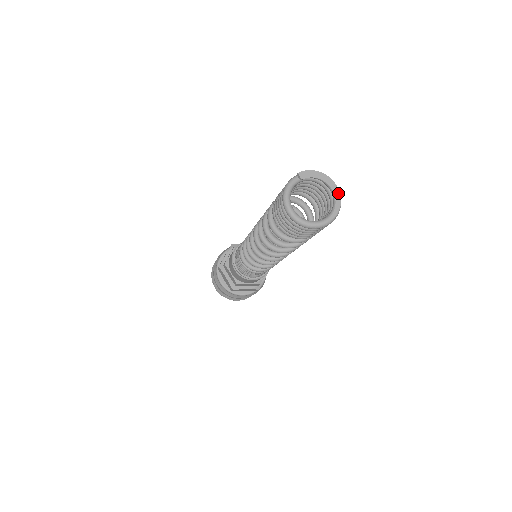
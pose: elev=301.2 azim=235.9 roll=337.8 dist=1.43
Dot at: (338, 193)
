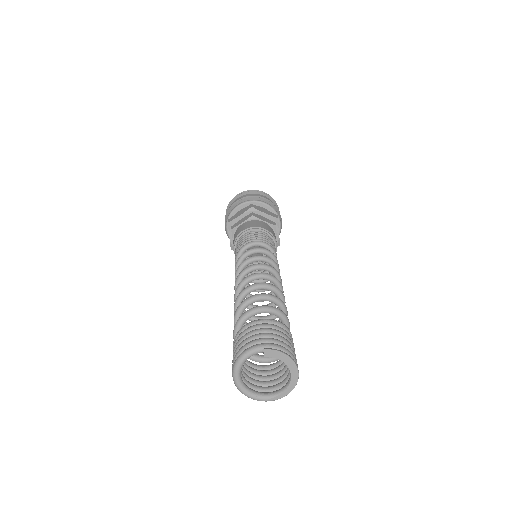
Dot at: (295, 381)
